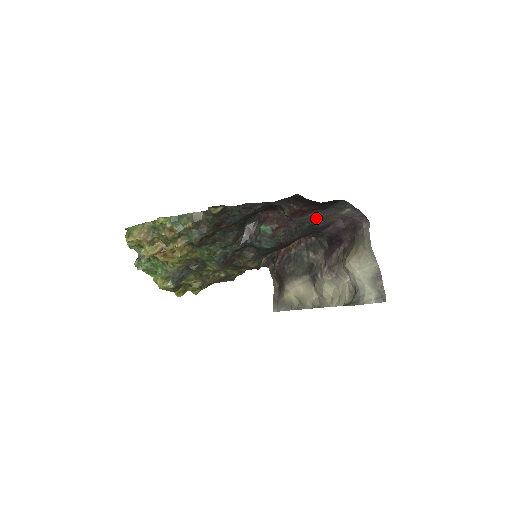
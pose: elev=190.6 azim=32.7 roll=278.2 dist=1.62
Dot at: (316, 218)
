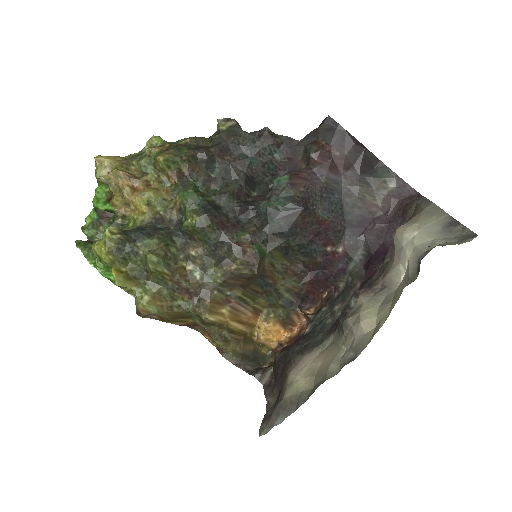
Dot at: (349, 189)
